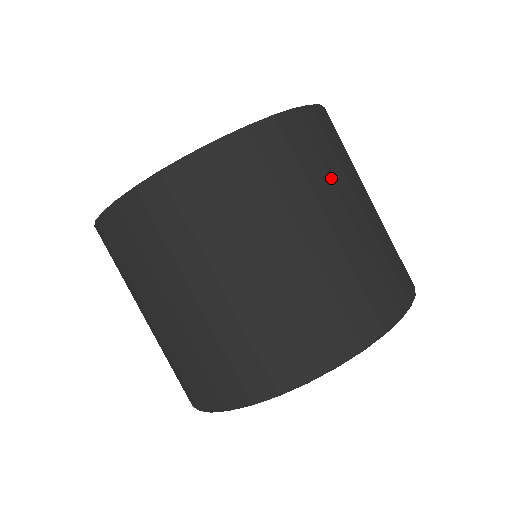
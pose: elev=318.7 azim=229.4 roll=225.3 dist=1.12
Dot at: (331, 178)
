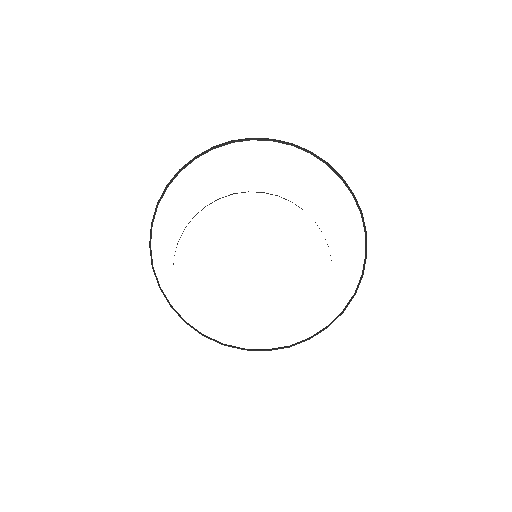
Dot at: occluded
